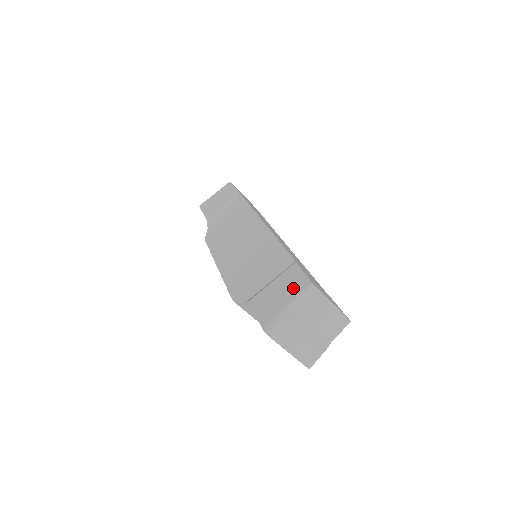
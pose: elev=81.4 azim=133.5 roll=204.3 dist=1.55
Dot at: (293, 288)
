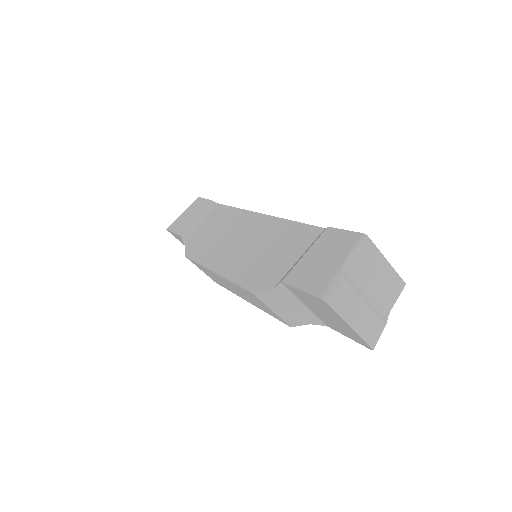
Dot at: (340, 247)
